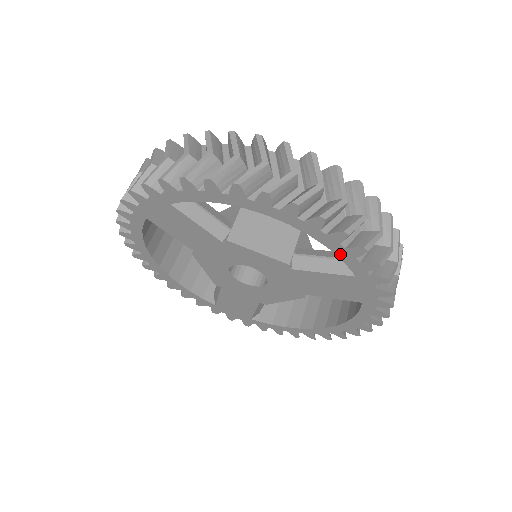
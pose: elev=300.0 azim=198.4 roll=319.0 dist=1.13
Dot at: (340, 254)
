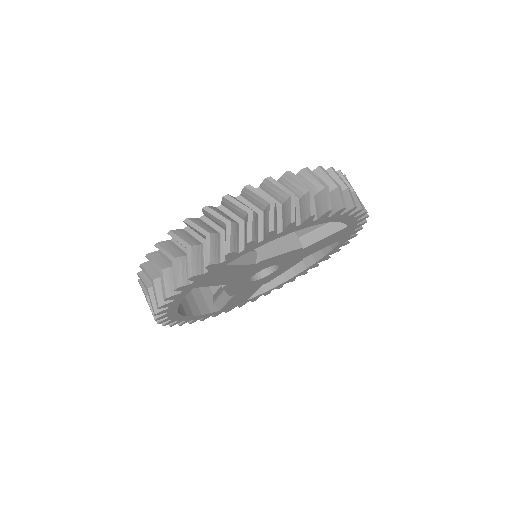
Dot at: (344, 221)
